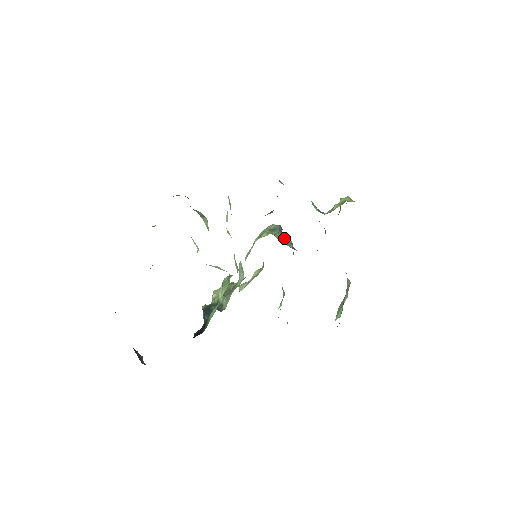
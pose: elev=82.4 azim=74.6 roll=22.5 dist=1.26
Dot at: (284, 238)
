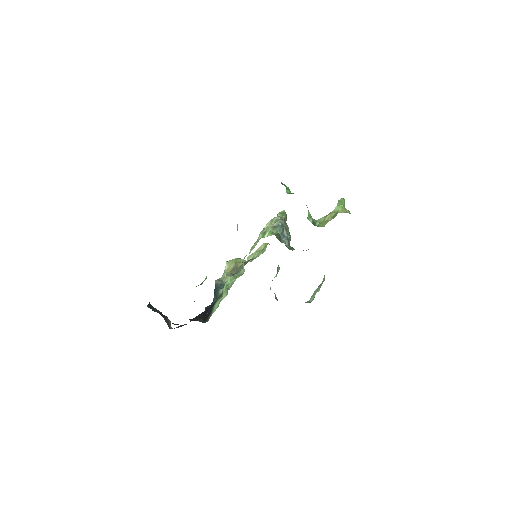
Dot at: (284, 232)
